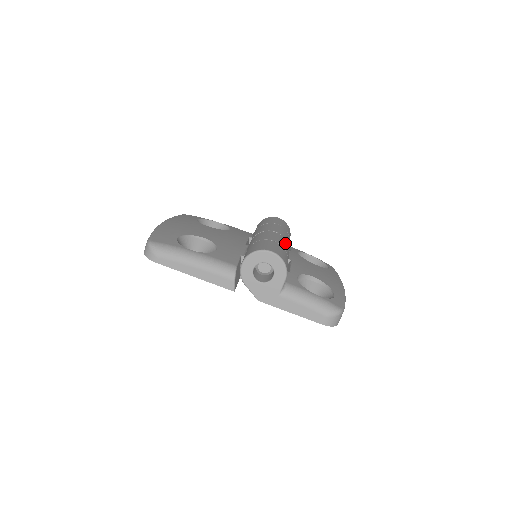
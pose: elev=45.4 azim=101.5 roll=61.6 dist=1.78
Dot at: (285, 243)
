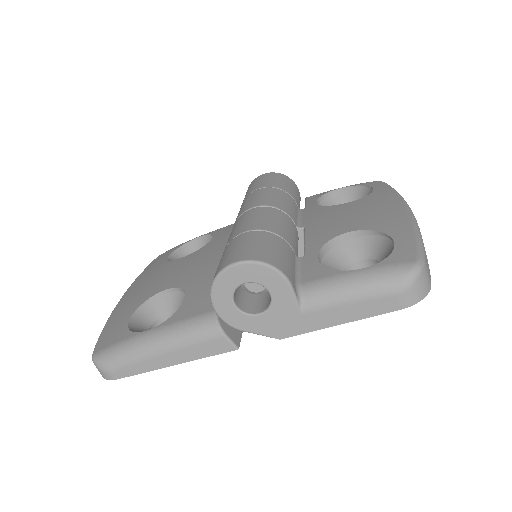
Dot at: (271, 216)
